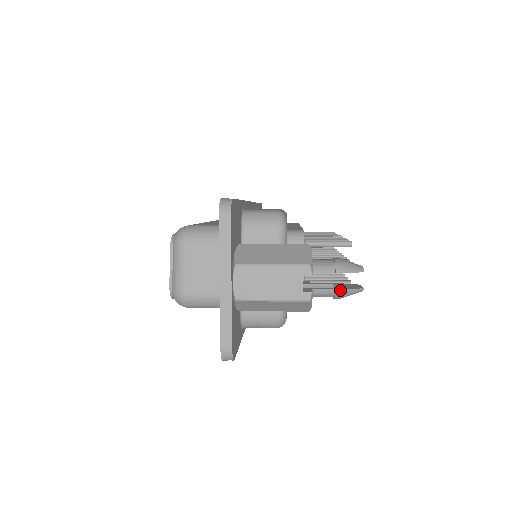
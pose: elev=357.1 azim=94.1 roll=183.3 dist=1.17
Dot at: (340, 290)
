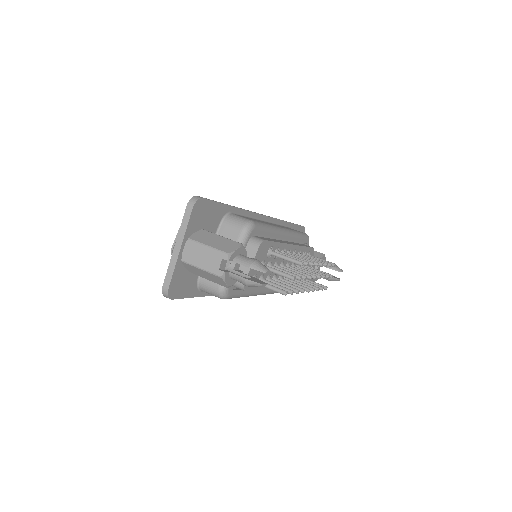
Dot at: (244, 278)
